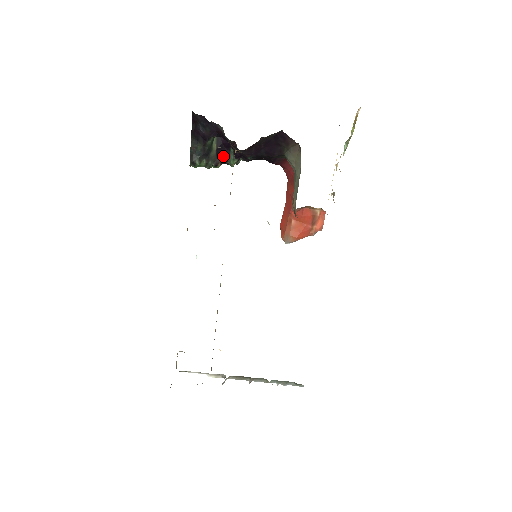
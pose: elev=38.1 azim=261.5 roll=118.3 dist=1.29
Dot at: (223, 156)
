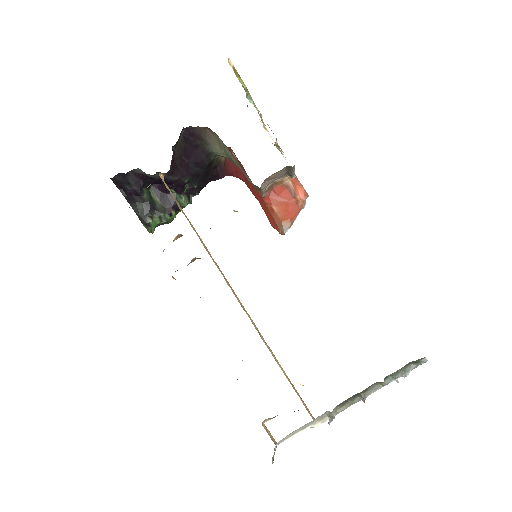
Dot at: (170, 202)
